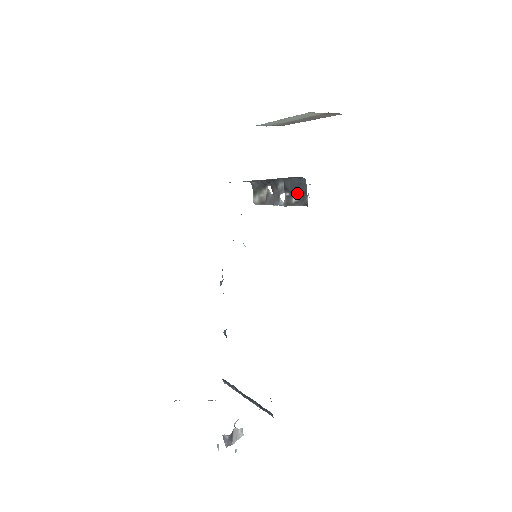
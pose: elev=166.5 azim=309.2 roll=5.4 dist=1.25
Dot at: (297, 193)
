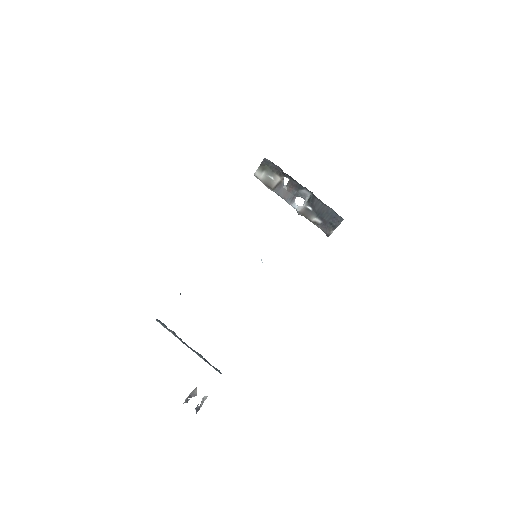
Dot at: (324, 219)
